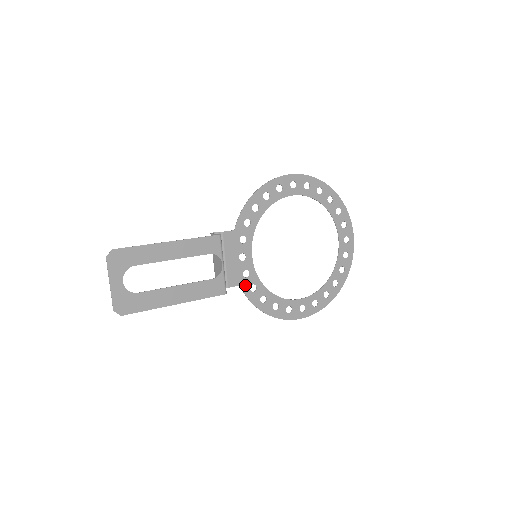
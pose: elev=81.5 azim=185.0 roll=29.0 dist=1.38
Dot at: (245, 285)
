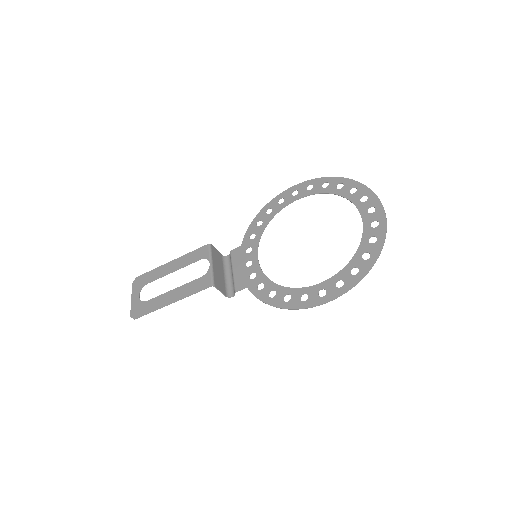
Dot at: (252, 286)
